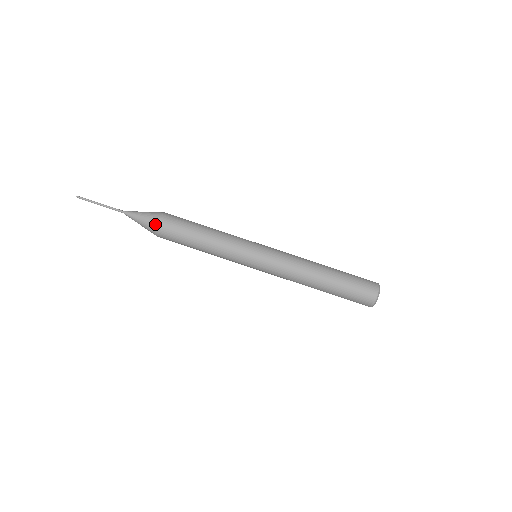
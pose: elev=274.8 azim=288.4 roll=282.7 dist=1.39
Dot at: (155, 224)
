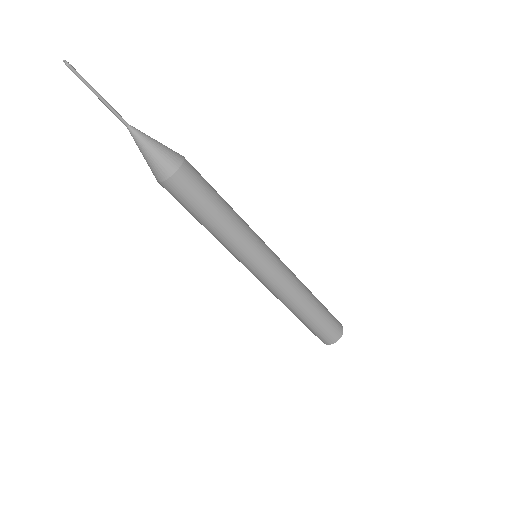
Dot at: (168, 173)
